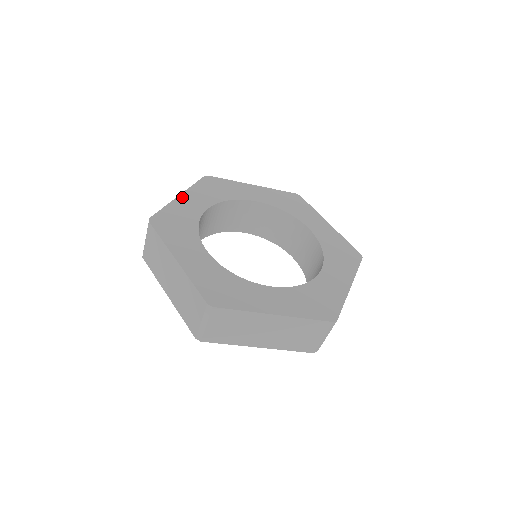
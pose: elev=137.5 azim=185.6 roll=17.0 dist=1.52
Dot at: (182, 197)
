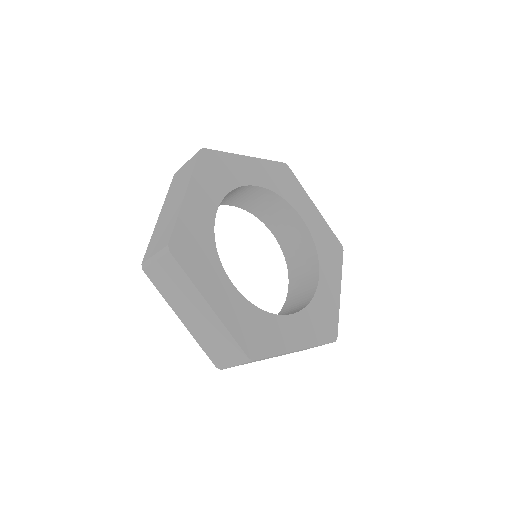
Dot at: (189, 197)
